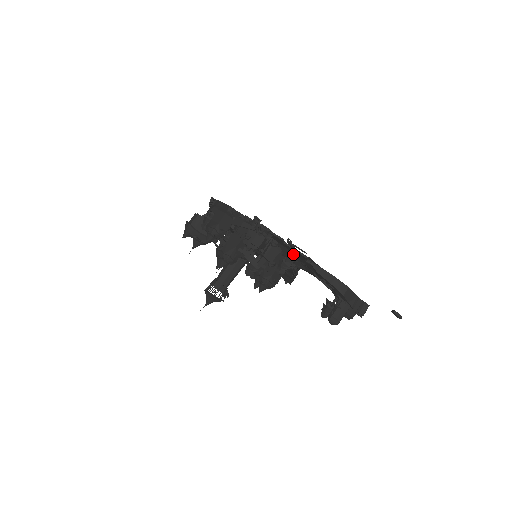
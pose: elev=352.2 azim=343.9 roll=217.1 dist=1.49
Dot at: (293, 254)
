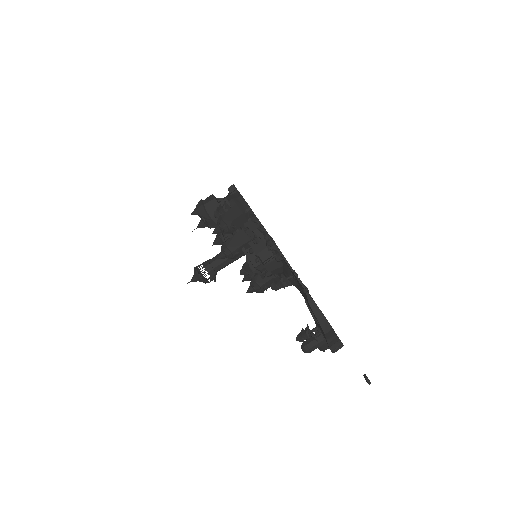
Dot at: (293, 276)
